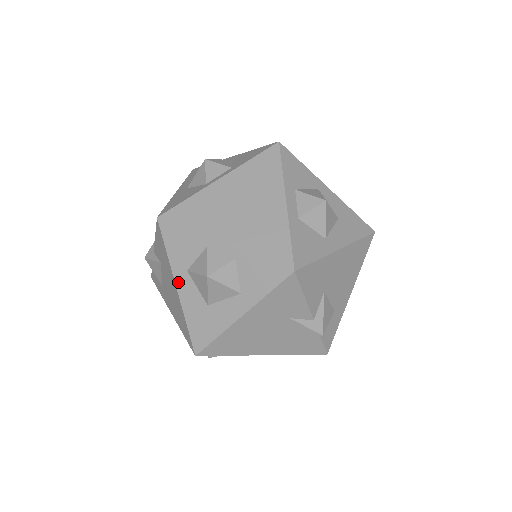
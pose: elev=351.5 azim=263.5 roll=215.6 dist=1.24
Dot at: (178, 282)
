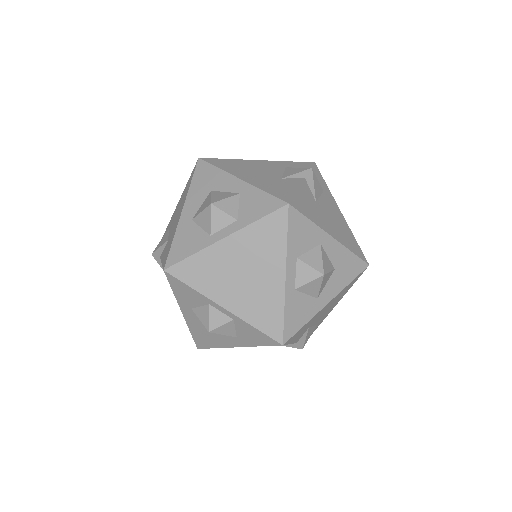
Dot at: (183, 311)
